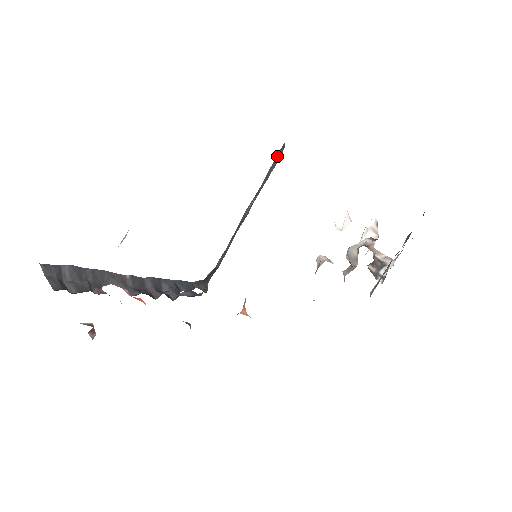
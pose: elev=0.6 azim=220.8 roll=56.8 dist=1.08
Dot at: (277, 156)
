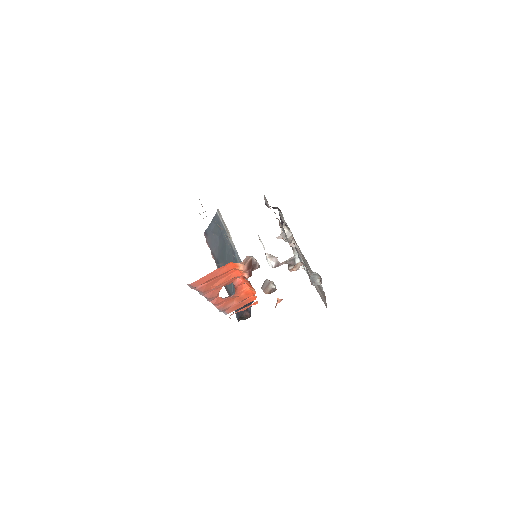
Dot at: (208, 236)
